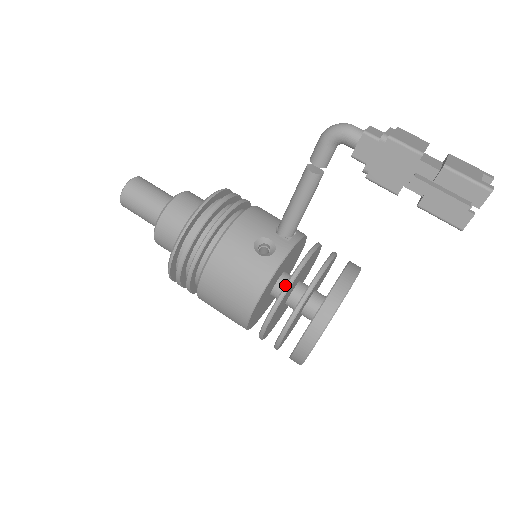
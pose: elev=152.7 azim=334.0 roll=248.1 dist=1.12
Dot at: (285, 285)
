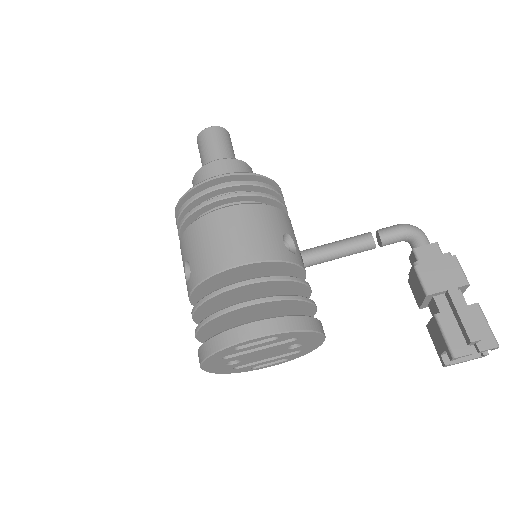
Dot at: occluded
